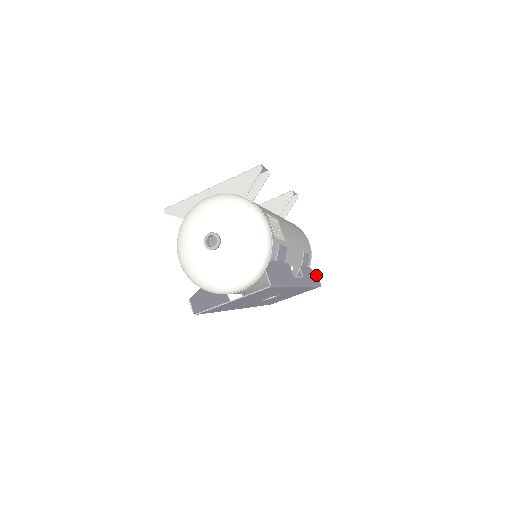
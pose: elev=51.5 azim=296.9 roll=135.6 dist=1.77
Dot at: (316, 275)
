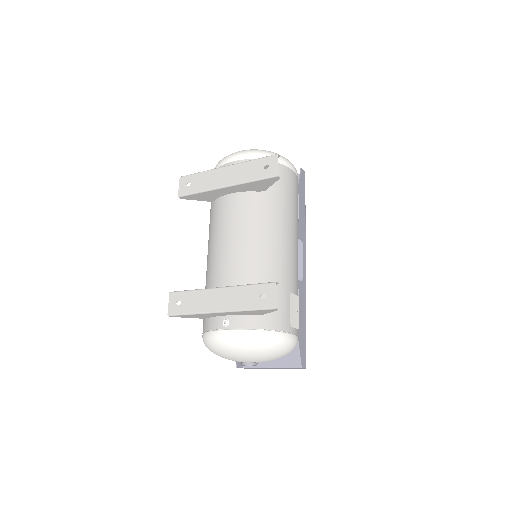
Dot at: (301, 174)
